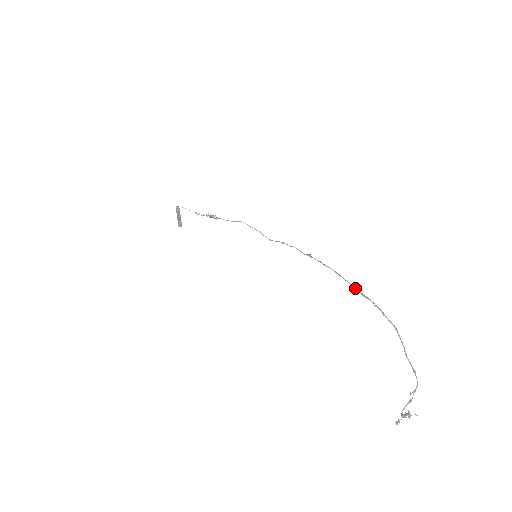
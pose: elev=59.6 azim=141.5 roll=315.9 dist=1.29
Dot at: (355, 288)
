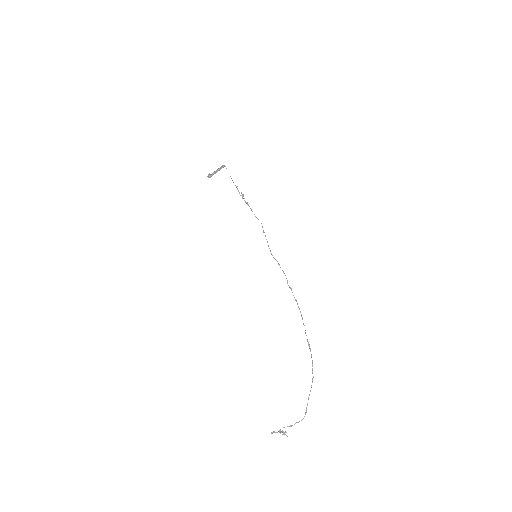
Dot at: occluded
